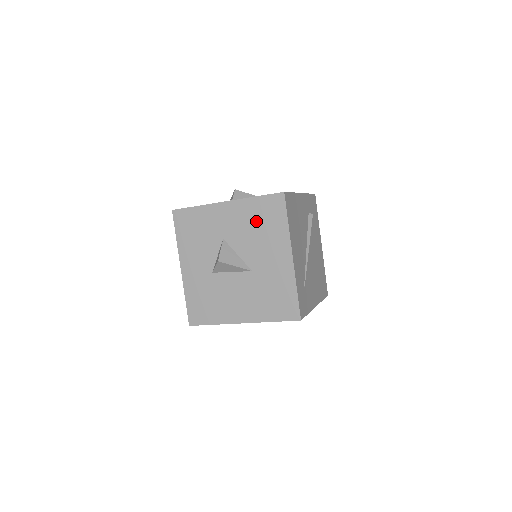
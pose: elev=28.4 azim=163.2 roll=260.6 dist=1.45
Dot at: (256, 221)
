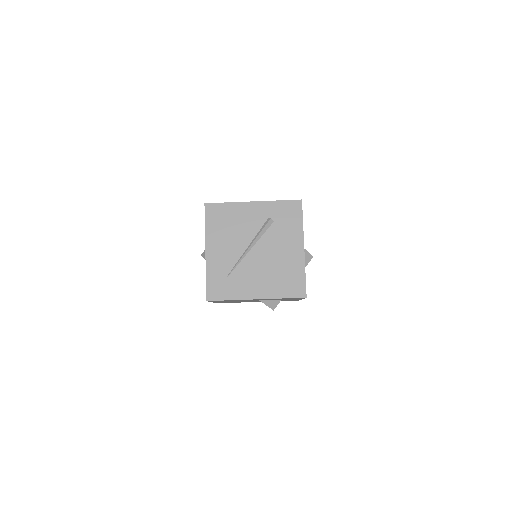
Dot at: occluded
